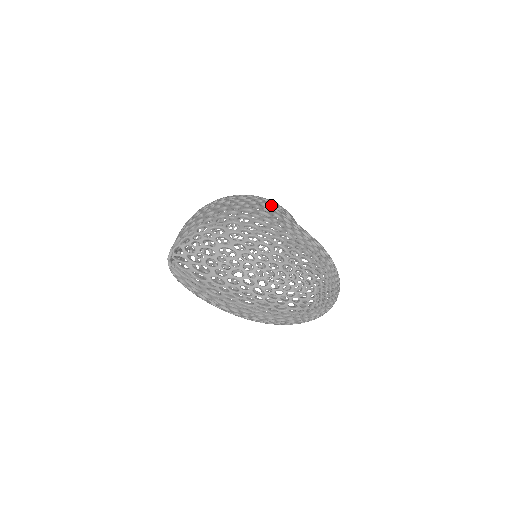
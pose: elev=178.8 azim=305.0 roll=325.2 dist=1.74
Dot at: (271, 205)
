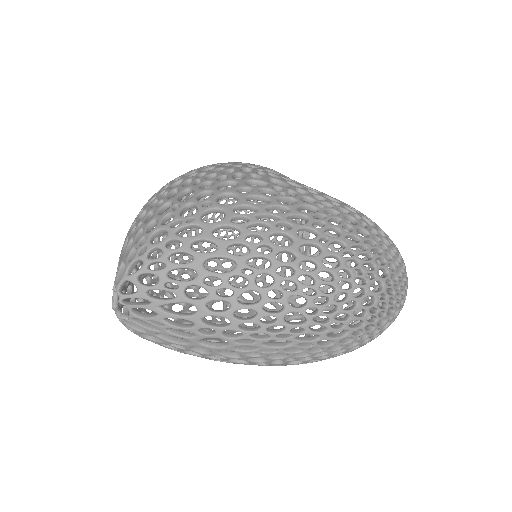
Dot at: (258, 168)
